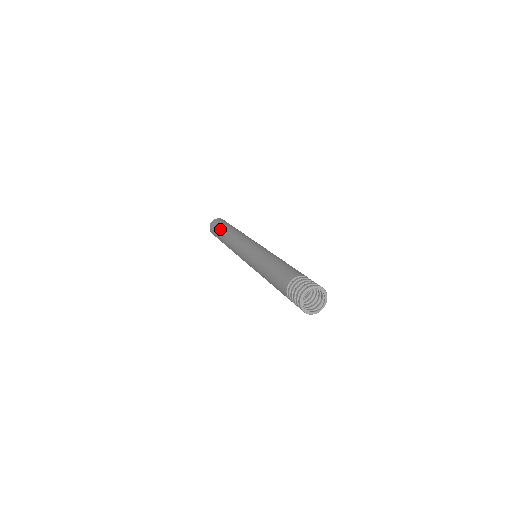
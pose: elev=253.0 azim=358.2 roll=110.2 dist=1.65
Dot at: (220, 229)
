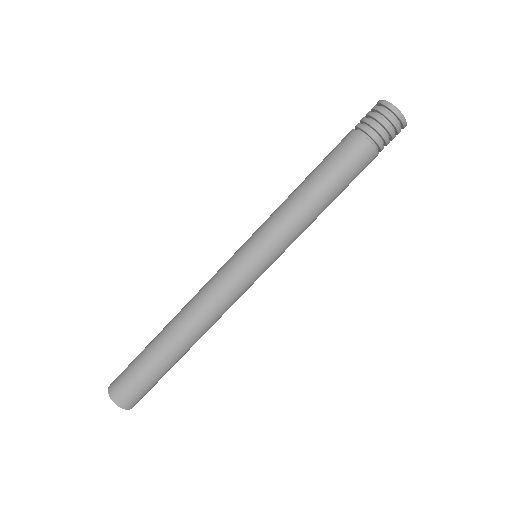
Dot at: (148, 351)
